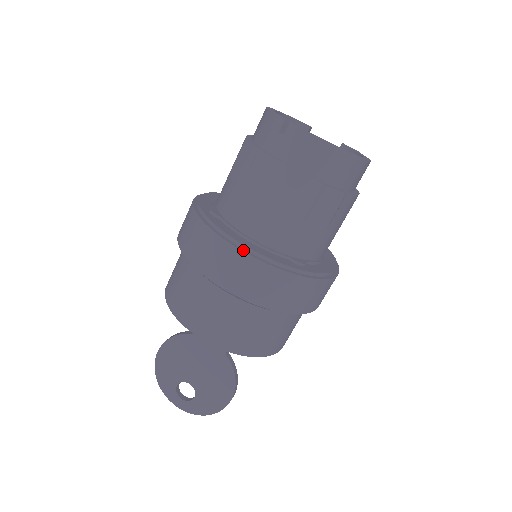
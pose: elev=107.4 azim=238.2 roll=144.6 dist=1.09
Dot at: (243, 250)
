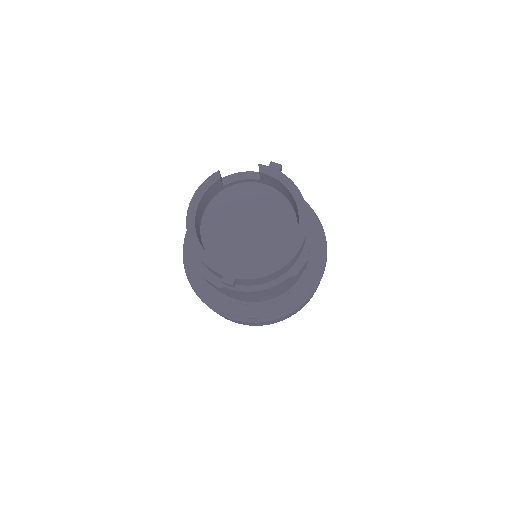
Dot at: (266, 320)
